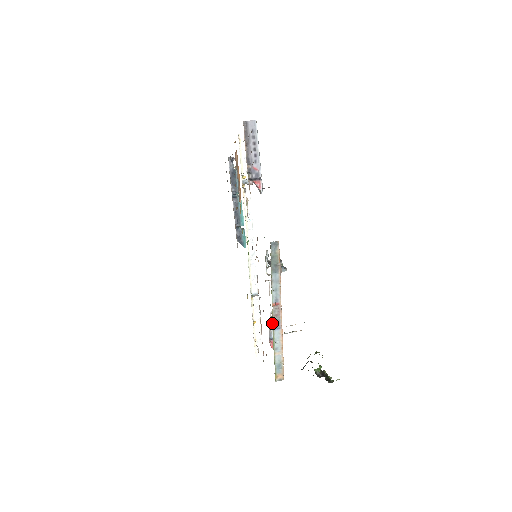
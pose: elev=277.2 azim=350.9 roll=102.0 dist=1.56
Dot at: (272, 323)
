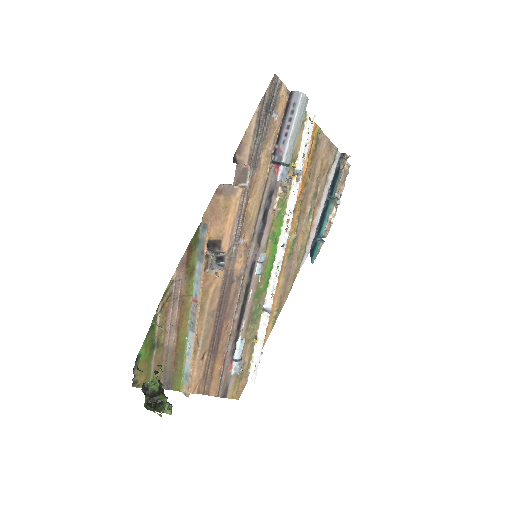
Dot at: (240, 342)
